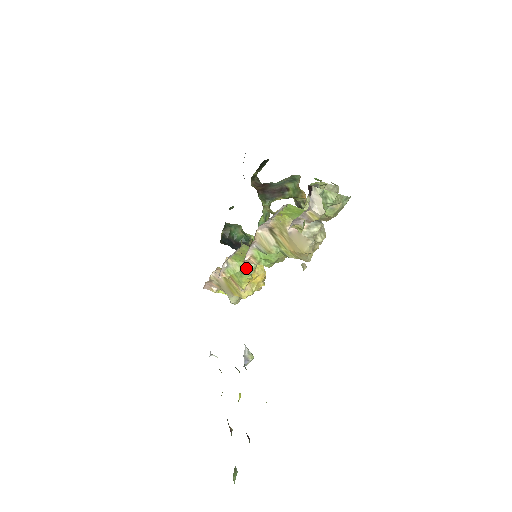
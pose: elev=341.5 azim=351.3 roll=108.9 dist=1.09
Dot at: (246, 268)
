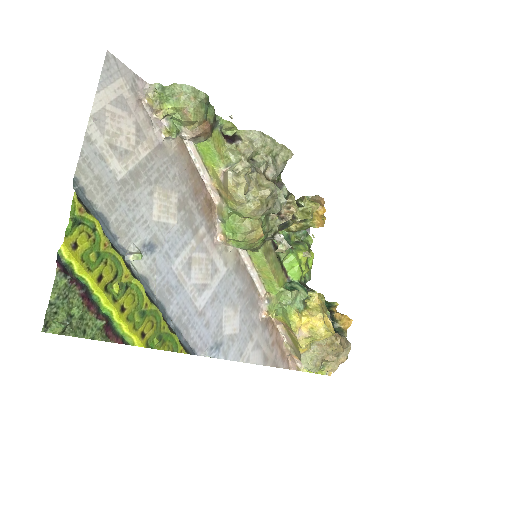
Dot at: (282, 297)
